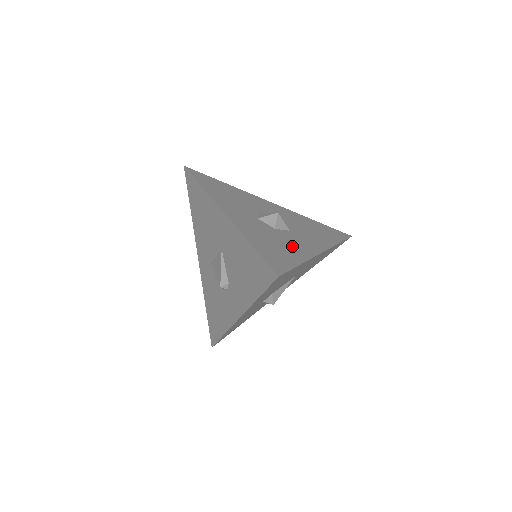
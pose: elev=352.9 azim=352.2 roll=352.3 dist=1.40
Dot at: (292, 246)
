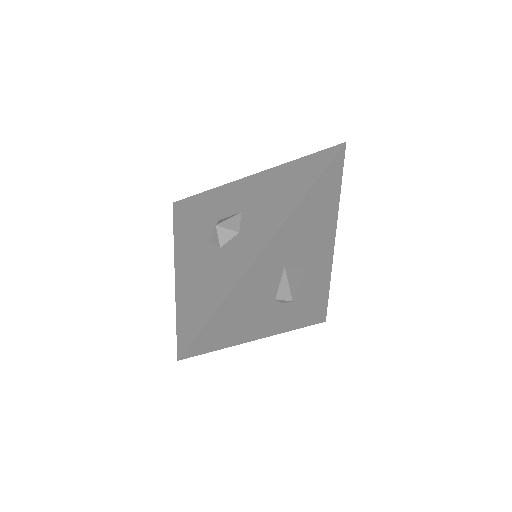
Dot at: (224, 272)
